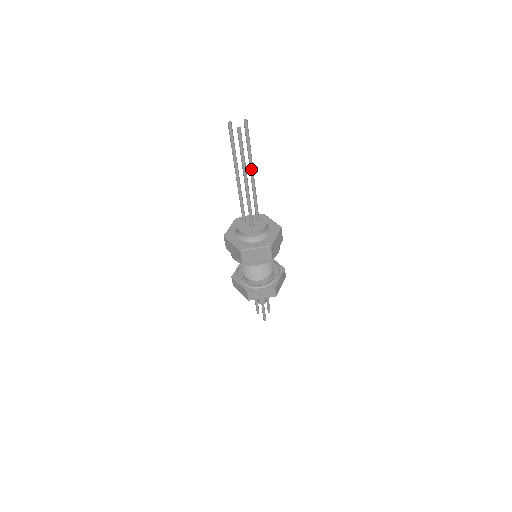
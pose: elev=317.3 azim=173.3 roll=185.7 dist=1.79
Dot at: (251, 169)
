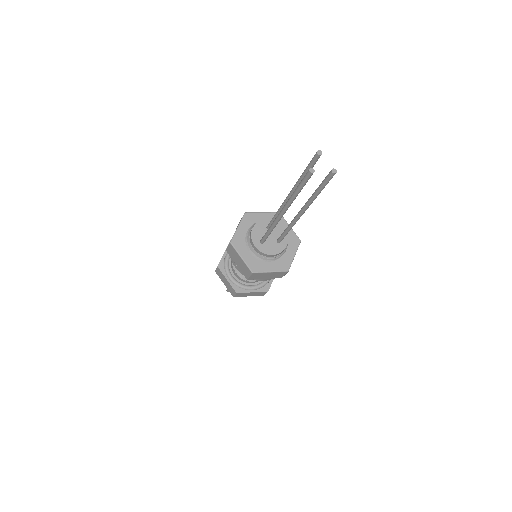
Dot at: (304, 208)
